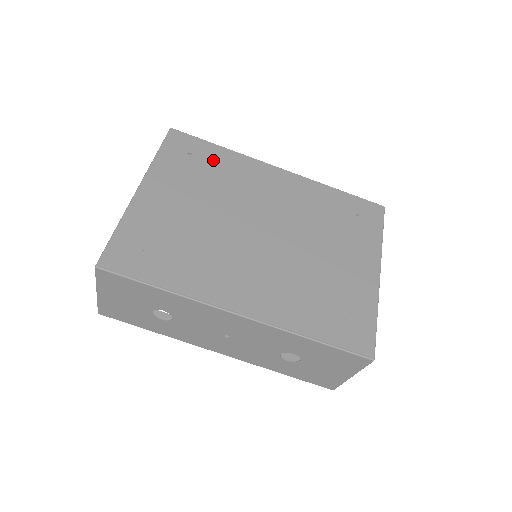
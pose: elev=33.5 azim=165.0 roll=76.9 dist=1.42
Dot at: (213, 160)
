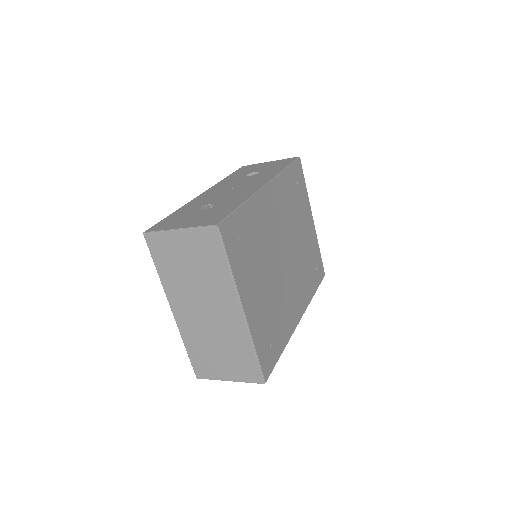
Dot at: (248, 227)
